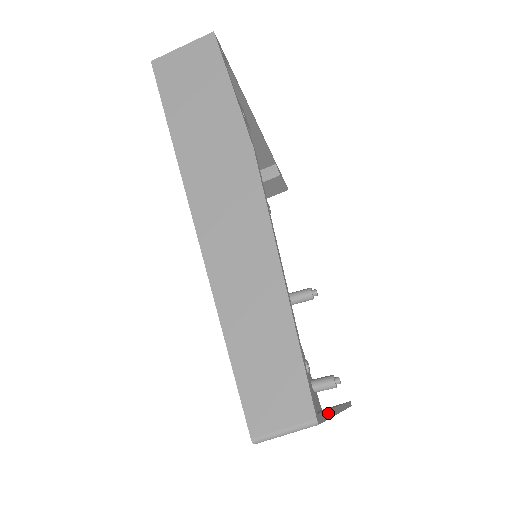
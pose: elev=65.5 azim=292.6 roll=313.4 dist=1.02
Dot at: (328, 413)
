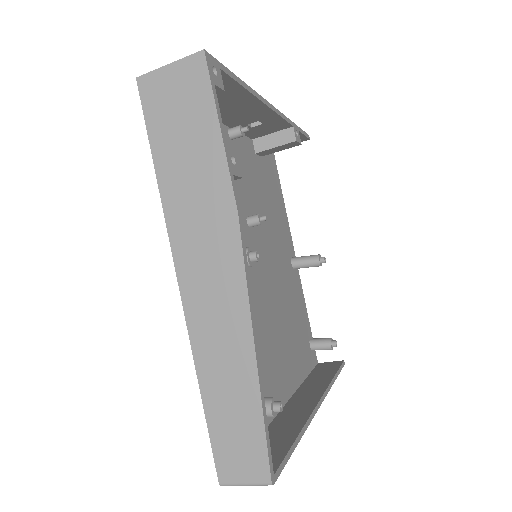
Dot at: (295, 443)
